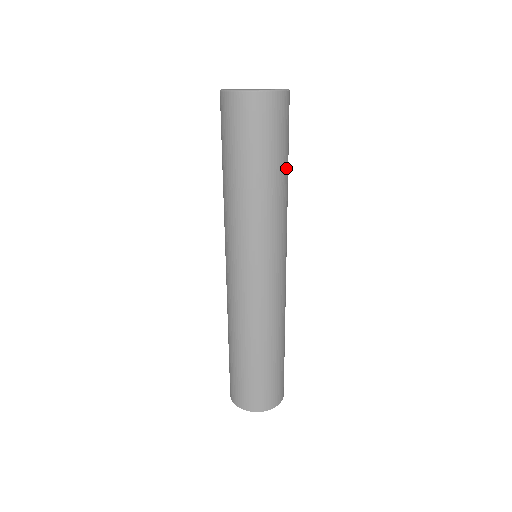
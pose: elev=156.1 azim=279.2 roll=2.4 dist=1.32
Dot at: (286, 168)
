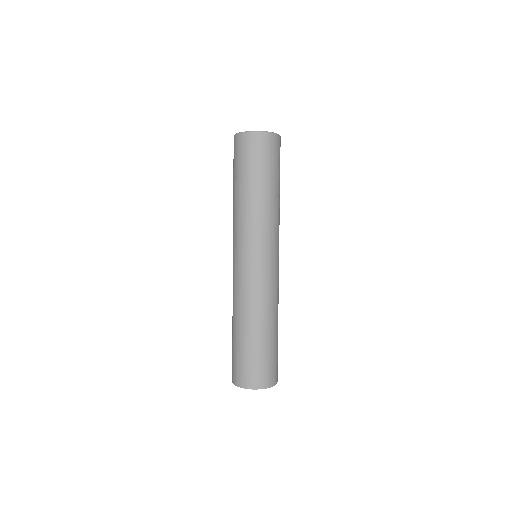
Dot at: (273, 186)
